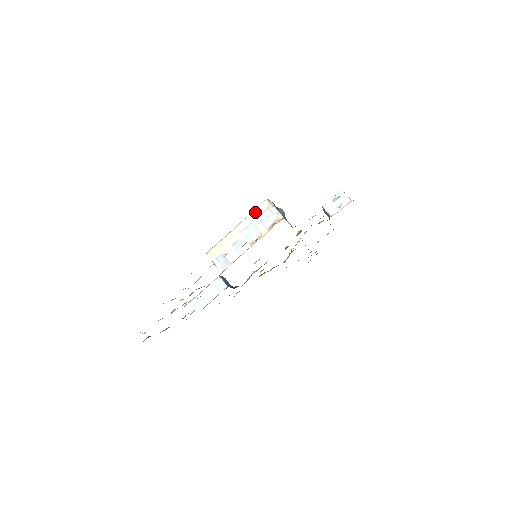
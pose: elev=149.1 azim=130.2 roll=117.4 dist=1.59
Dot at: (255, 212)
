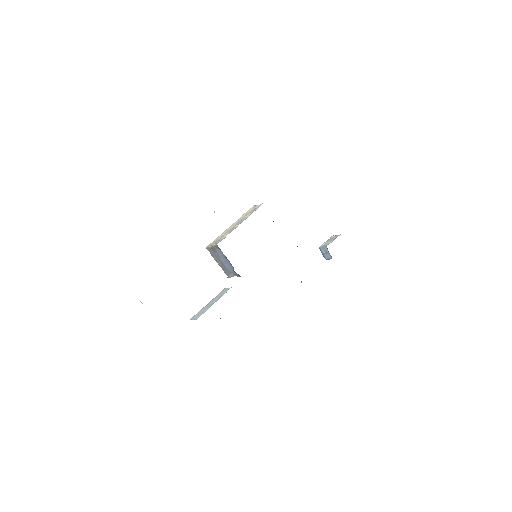
Dot at: (244, 214)
